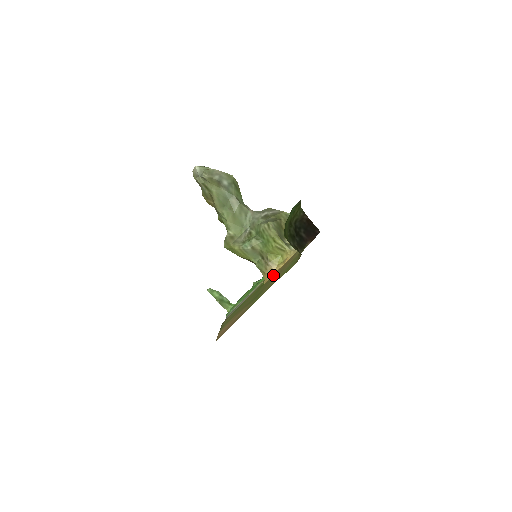
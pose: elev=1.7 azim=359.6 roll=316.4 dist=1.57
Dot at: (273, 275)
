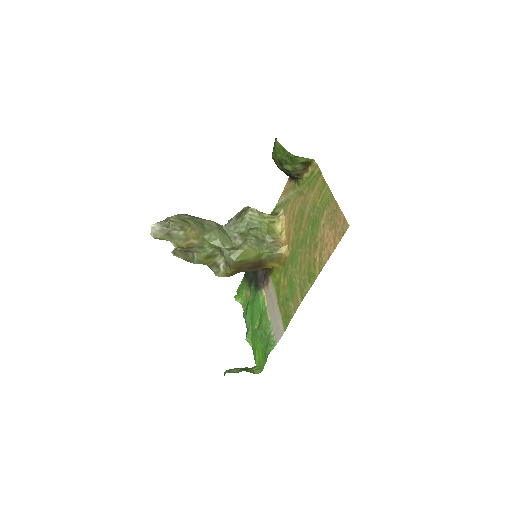
Dot at: (288, 240)
